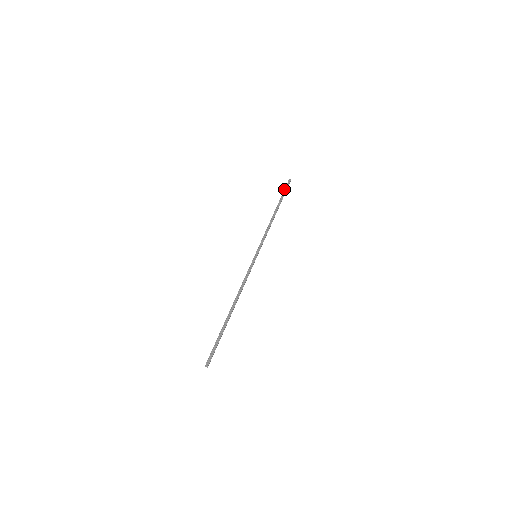
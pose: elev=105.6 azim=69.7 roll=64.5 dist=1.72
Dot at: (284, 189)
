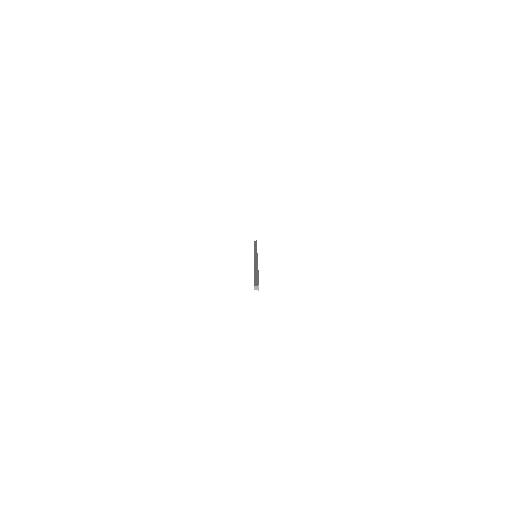
Dot at: (254, 242)
